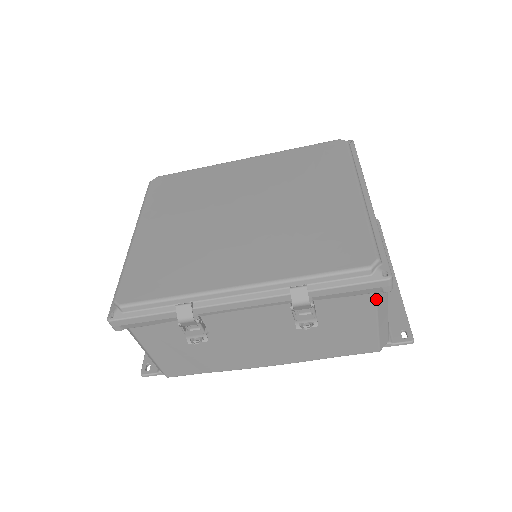
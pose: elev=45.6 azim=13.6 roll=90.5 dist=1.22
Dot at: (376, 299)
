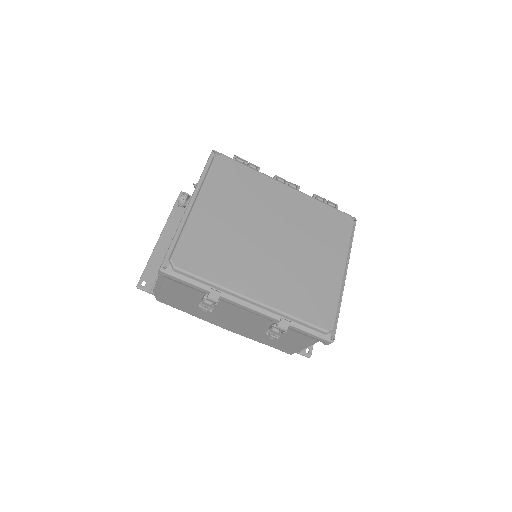
Dot at: (316, 342)
